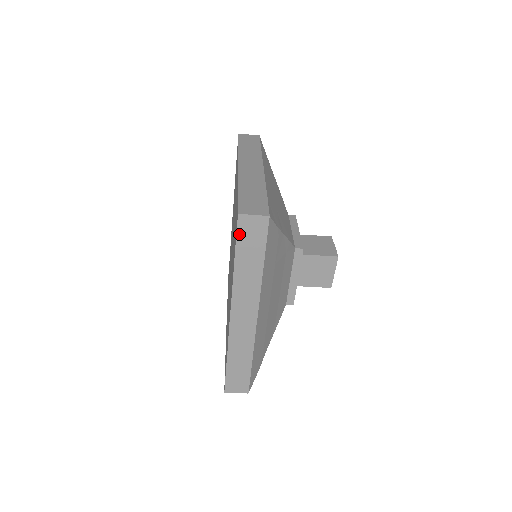
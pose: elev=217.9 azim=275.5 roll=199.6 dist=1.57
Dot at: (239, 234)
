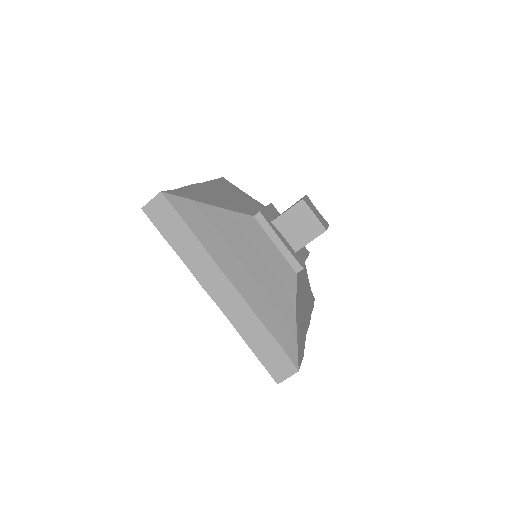
Dot at: (157, 224)
